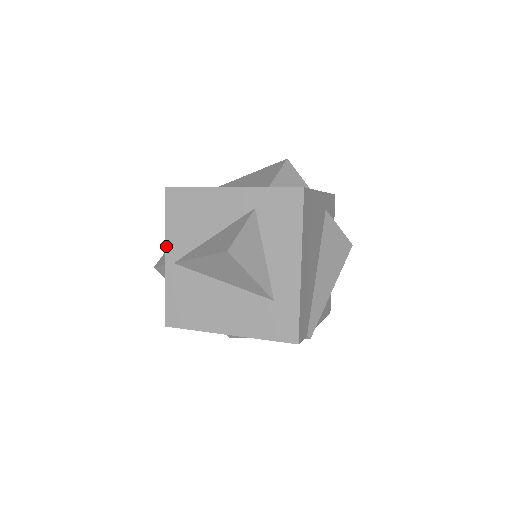
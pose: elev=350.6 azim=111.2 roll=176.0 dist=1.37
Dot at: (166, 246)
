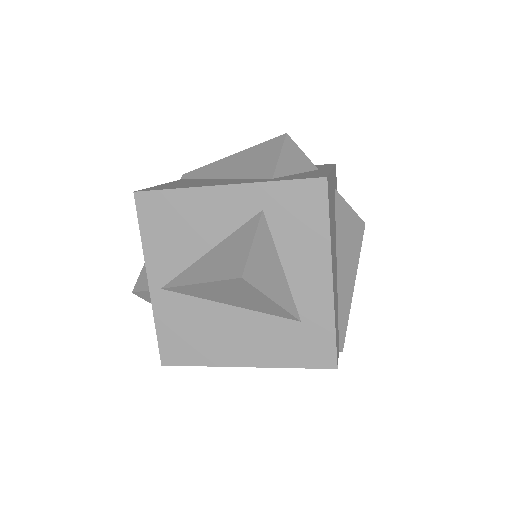
Dot at: (147, 268)
